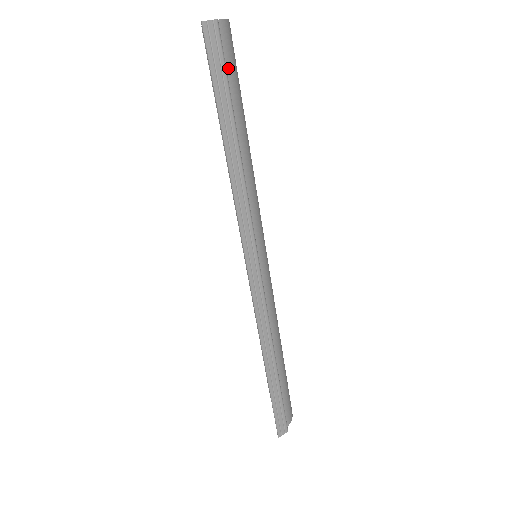
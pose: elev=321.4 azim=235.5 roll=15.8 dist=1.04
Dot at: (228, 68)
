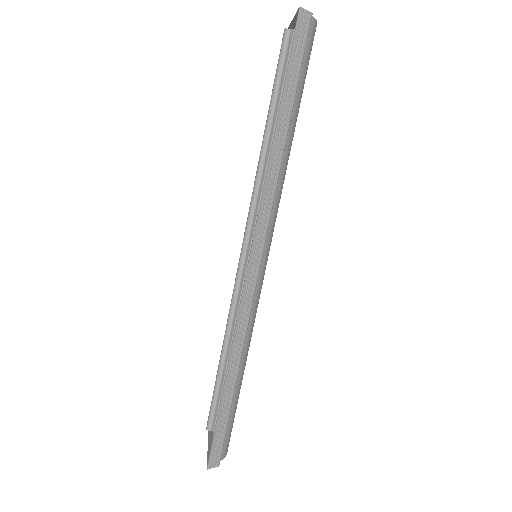
Dot at: (303, 61)
